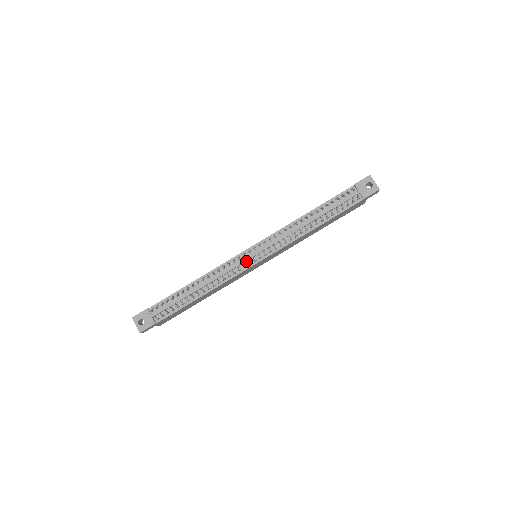
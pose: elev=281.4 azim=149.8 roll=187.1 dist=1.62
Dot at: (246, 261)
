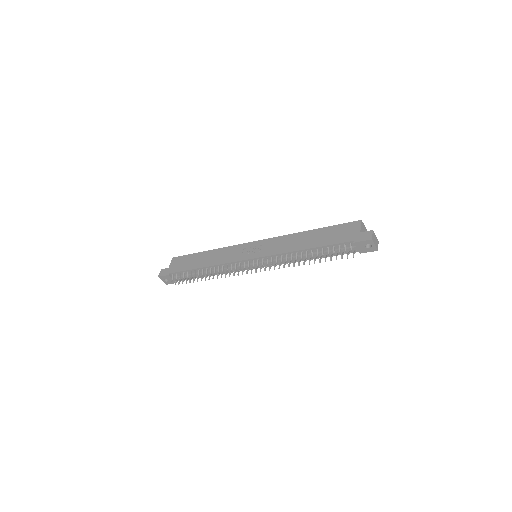
Dot at: (246, 266)
